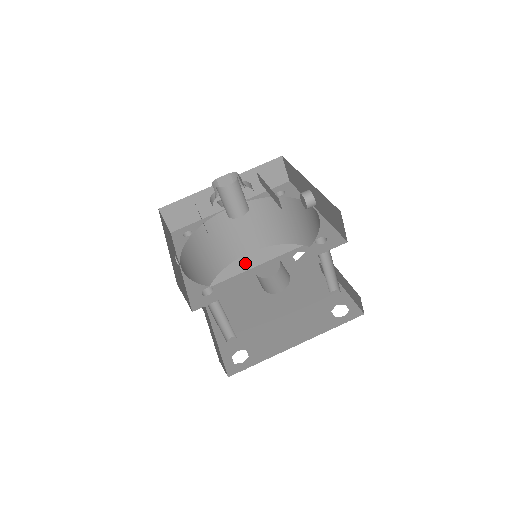
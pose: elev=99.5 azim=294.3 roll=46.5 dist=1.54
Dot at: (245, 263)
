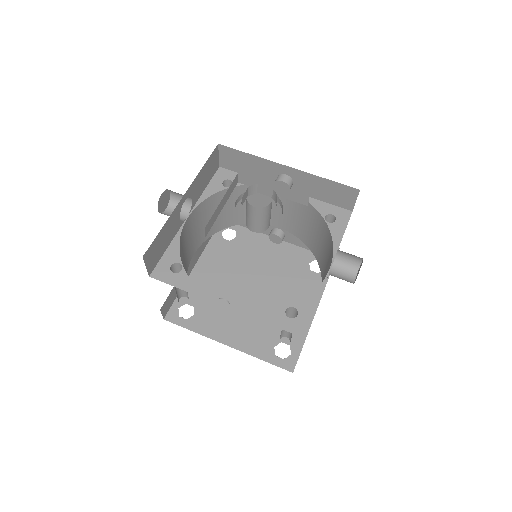
Dot at: (190, 266)
